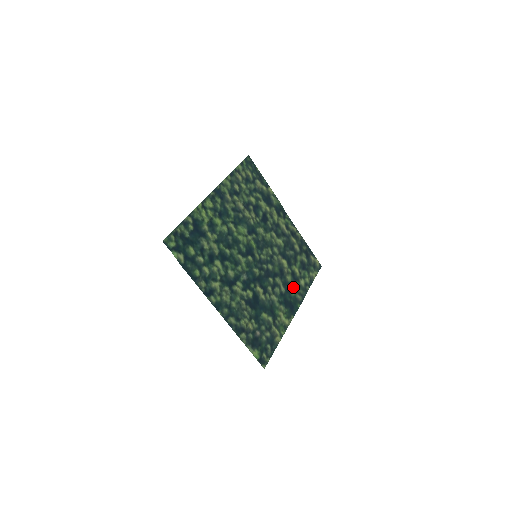
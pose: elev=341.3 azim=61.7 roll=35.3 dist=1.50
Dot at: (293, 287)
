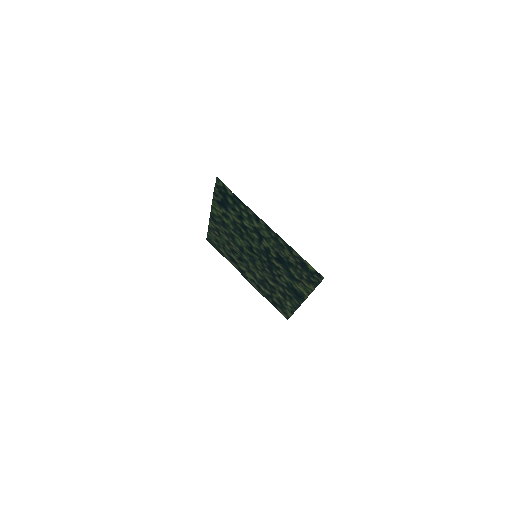
Dot at: (288, 294)
